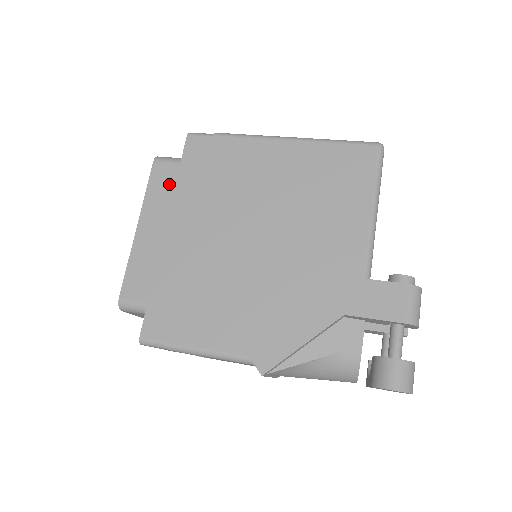
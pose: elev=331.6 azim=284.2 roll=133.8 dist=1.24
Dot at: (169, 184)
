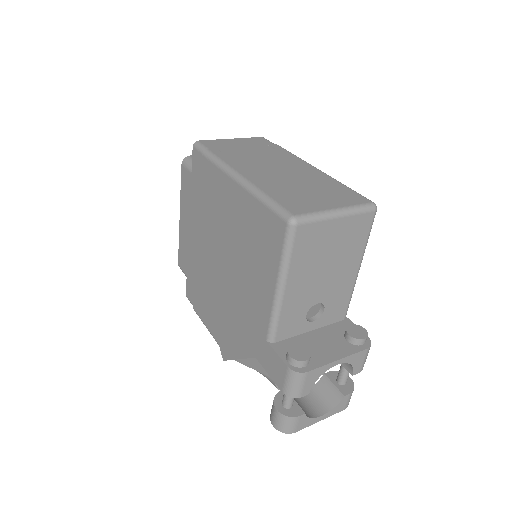
Dot at: (188, 190)
